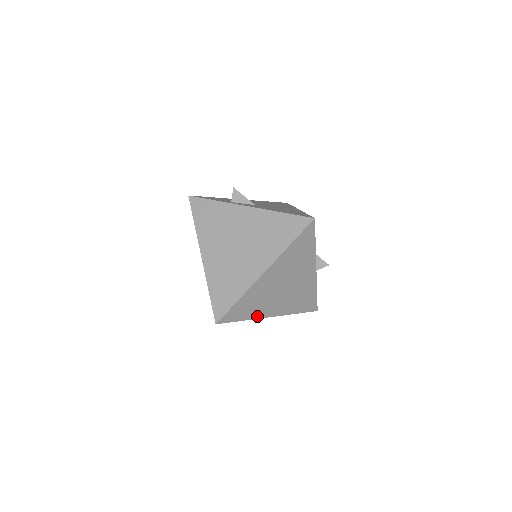
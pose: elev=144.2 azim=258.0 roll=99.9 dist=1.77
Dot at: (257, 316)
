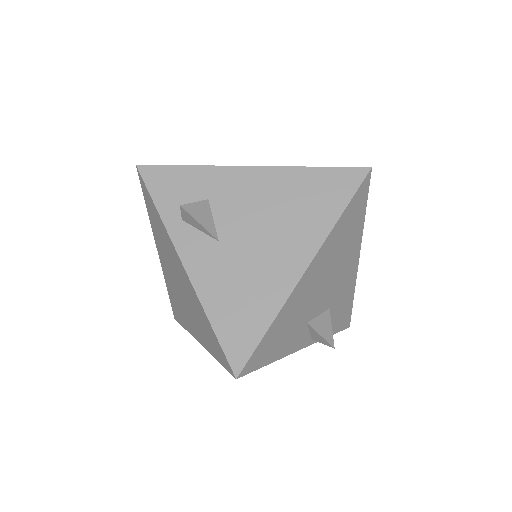
Dot at: occluded
